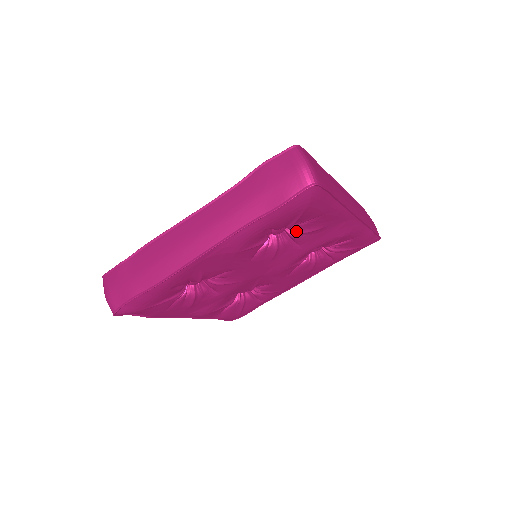
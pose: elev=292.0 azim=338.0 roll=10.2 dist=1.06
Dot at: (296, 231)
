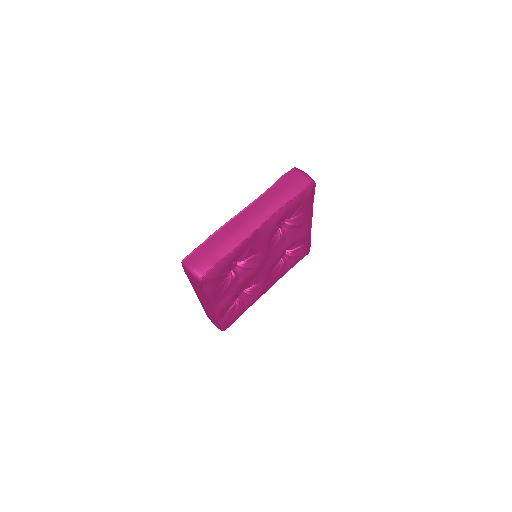
Dot at: (290, 225)
